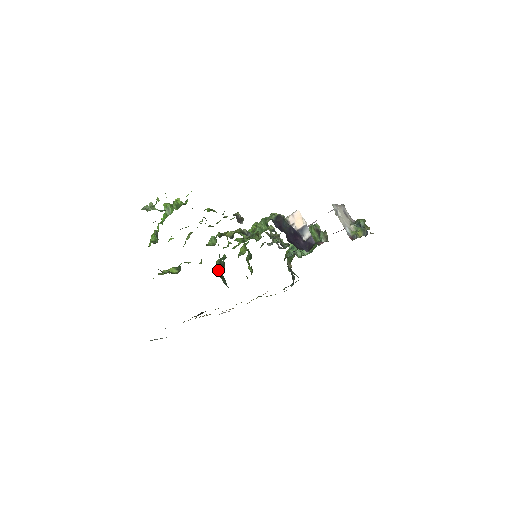
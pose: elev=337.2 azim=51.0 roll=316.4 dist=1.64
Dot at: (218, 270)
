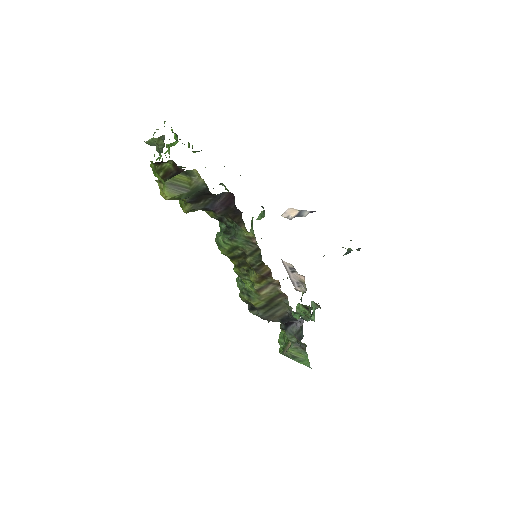
Dot at: (220, 234)
